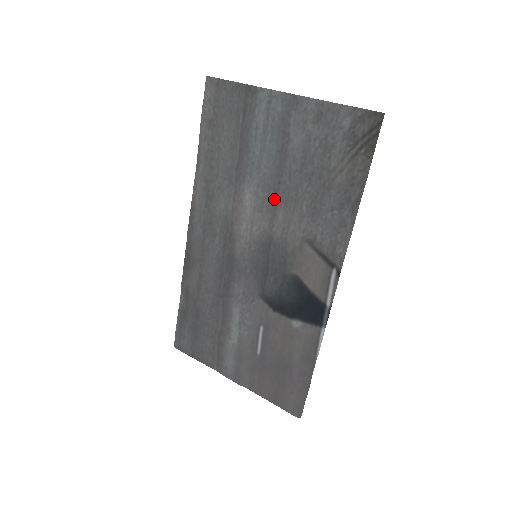
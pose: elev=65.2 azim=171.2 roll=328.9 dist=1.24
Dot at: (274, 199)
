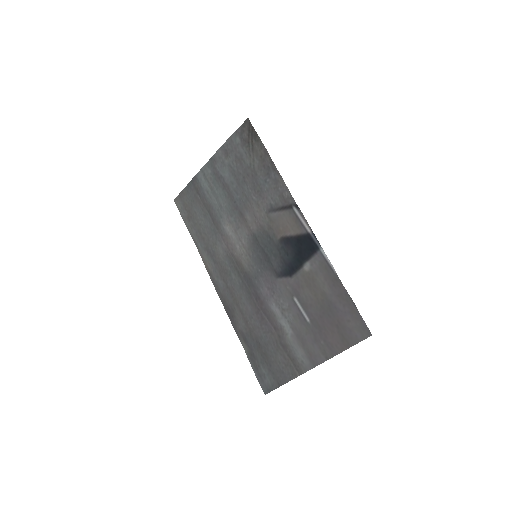
Dot at: (239, 213)
